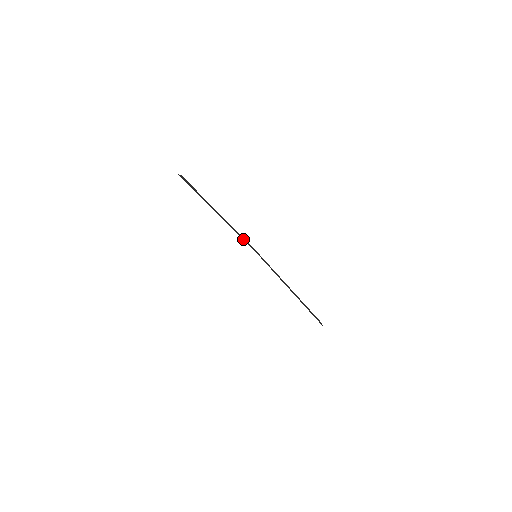
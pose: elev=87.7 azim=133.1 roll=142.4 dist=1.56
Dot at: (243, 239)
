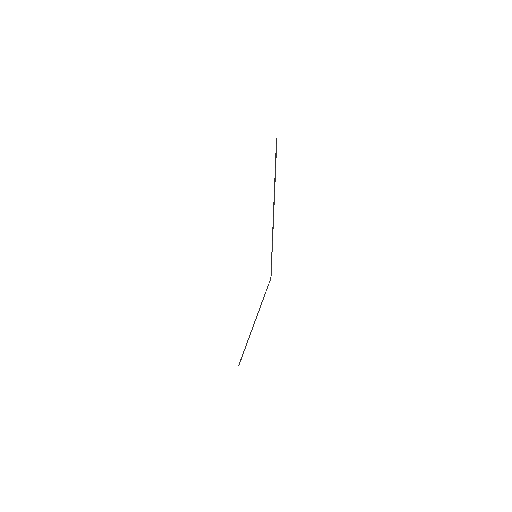
Dot at: (272, 250)
